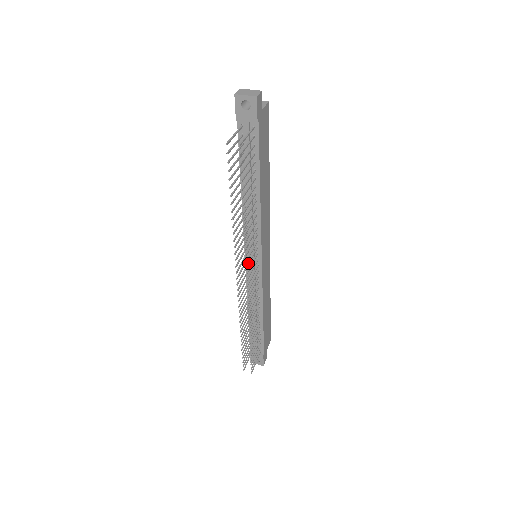
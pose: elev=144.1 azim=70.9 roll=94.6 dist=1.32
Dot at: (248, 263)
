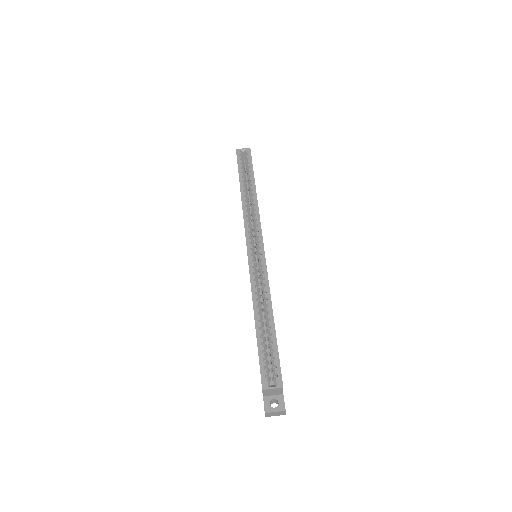
Dot at: occluded
